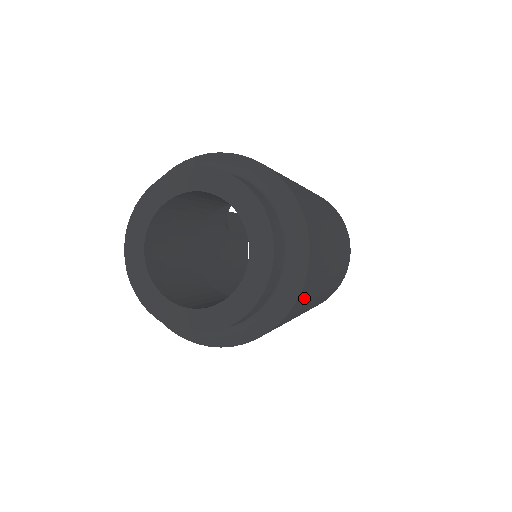
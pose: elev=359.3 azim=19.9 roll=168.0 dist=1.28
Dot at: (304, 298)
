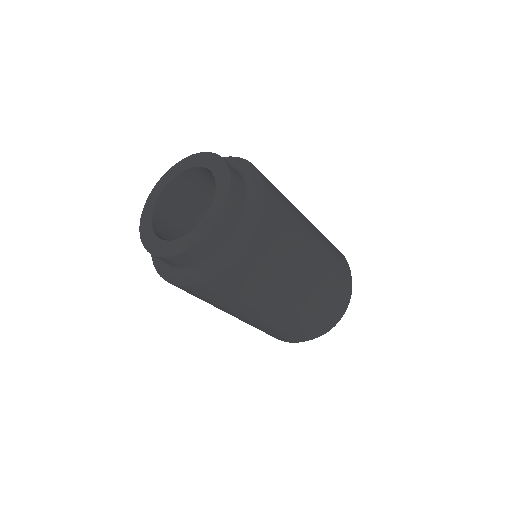
Dot at: (278, 199)
